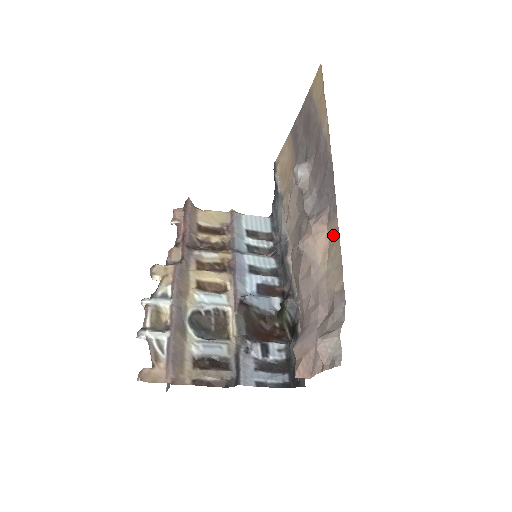
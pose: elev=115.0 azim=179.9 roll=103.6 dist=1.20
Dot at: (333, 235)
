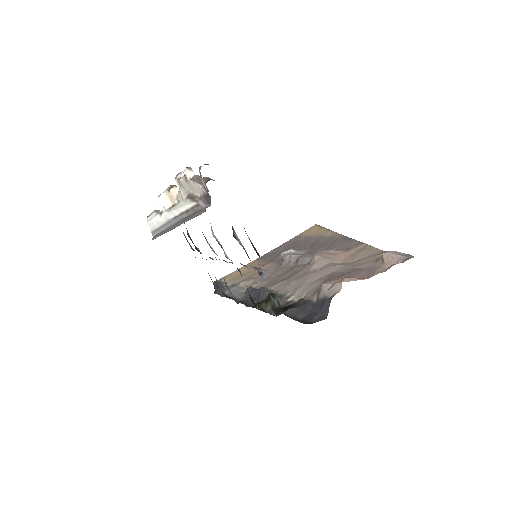
Dot at: (359, 250)
